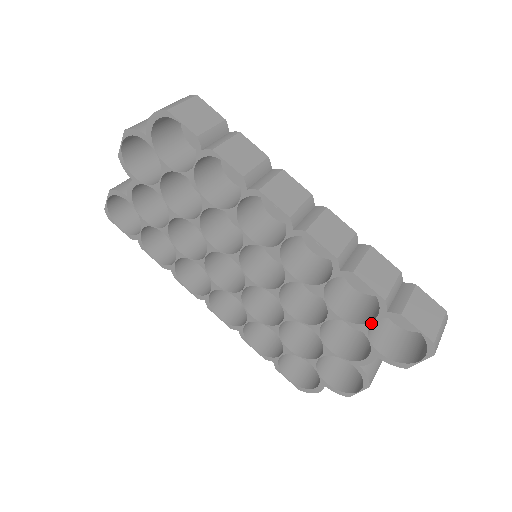
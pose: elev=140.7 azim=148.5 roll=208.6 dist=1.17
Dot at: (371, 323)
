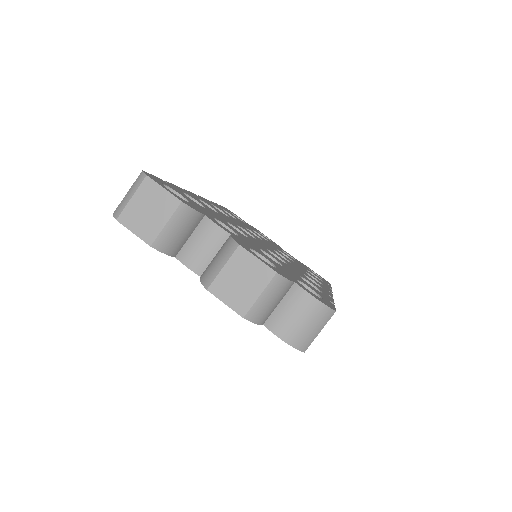
Dot at: occluded
